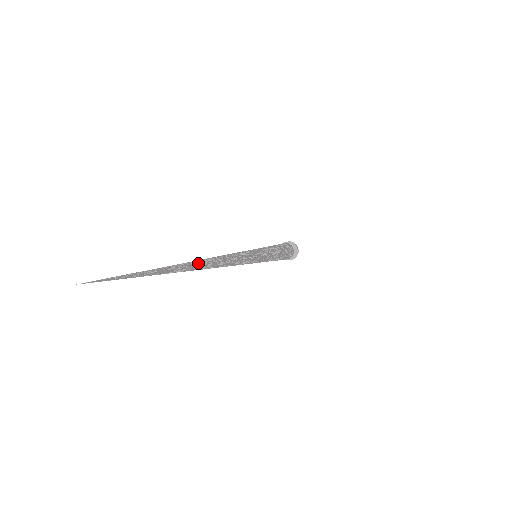
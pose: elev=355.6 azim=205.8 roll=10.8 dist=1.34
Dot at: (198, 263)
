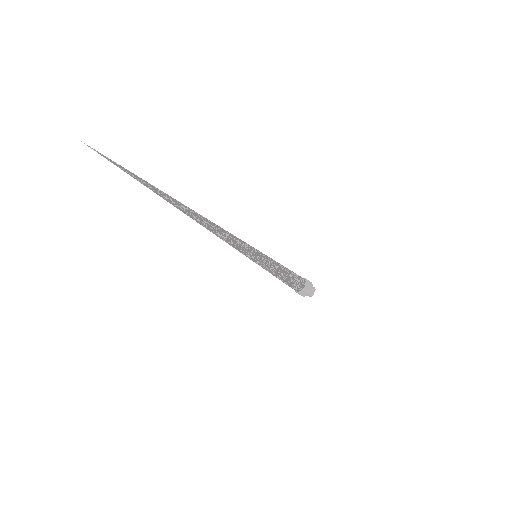
Dot at: (183, 205)
